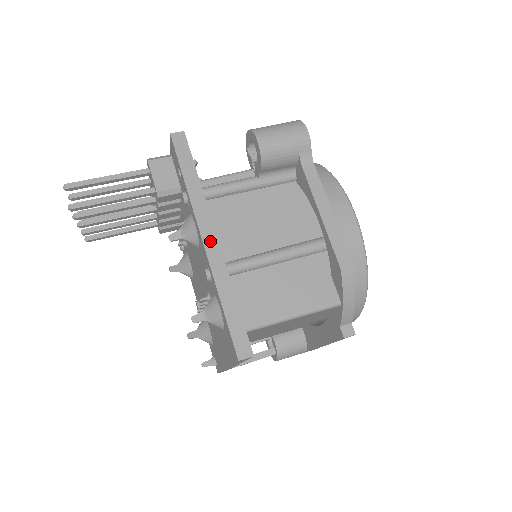
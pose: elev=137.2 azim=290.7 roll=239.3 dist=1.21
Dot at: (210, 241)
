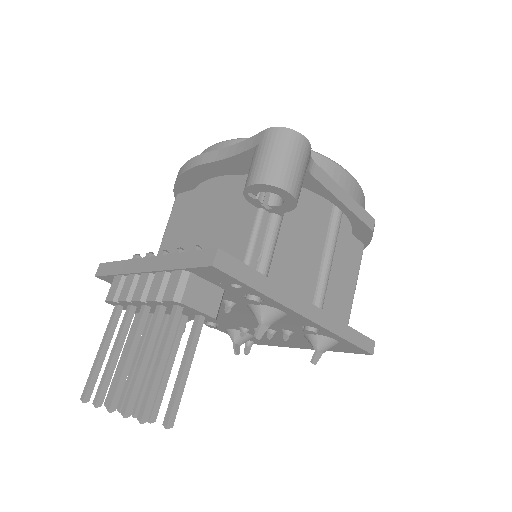
Dot at: (312, 313)
